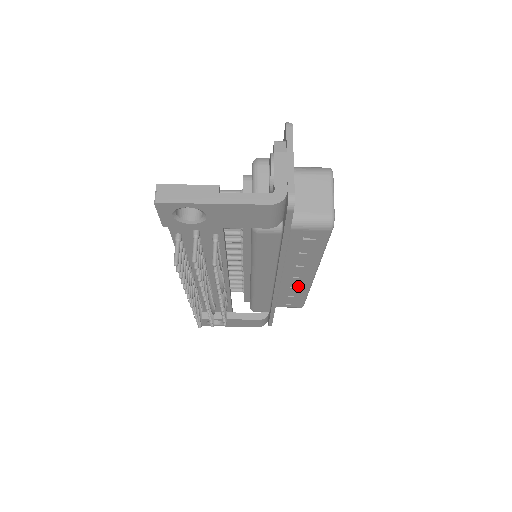
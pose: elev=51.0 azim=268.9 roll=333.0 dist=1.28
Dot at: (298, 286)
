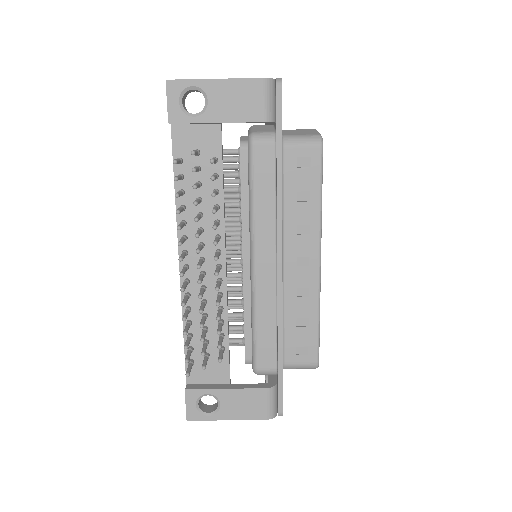
Dot at: (305, 292)
